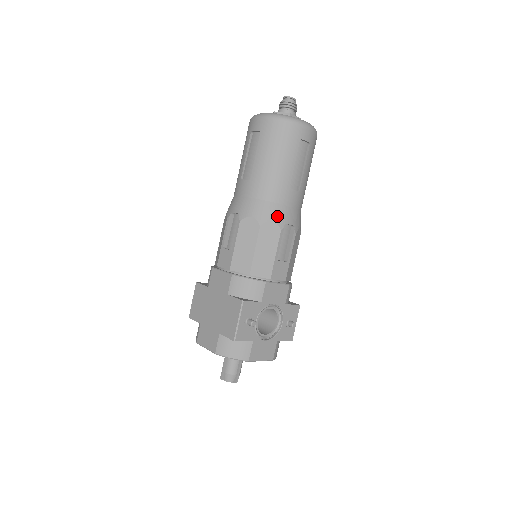
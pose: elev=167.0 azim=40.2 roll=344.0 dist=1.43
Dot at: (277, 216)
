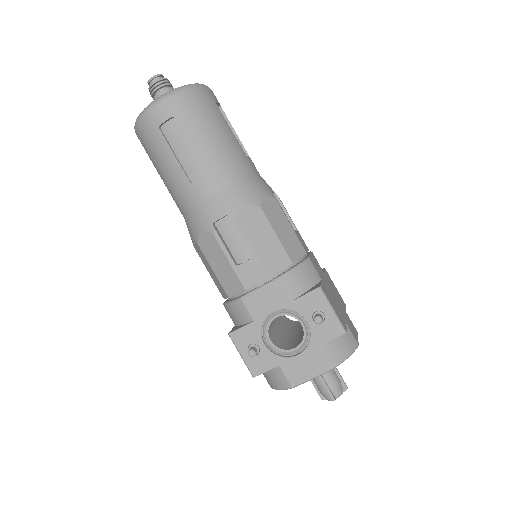
Dot at: (201, 223)
